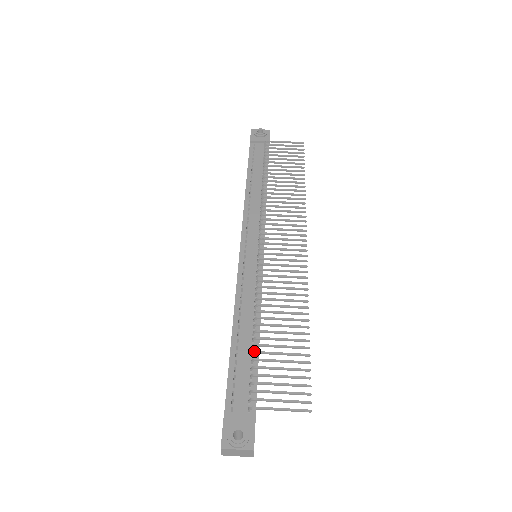
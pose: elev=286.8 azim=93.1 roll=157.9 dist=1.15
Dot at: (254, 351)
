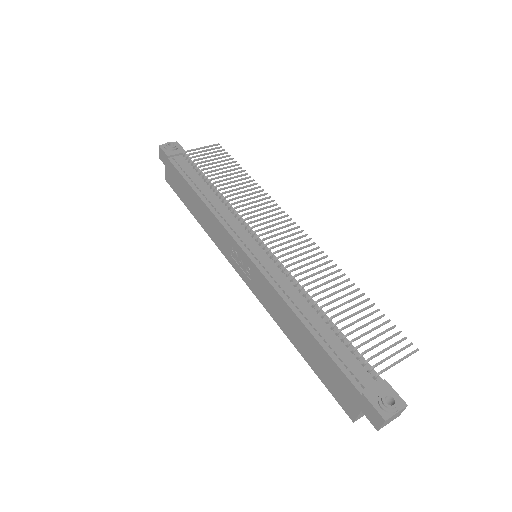
Dot at: (340, 329)
